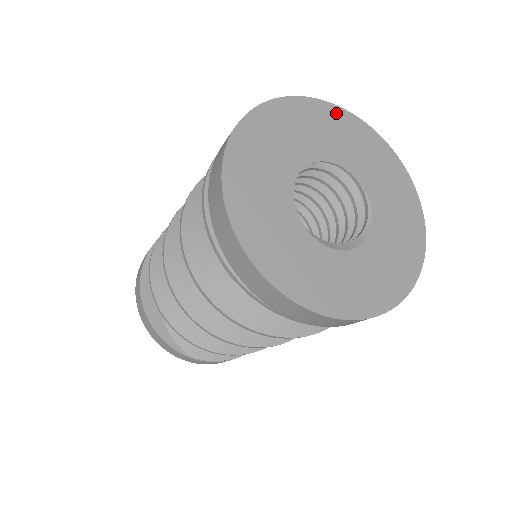
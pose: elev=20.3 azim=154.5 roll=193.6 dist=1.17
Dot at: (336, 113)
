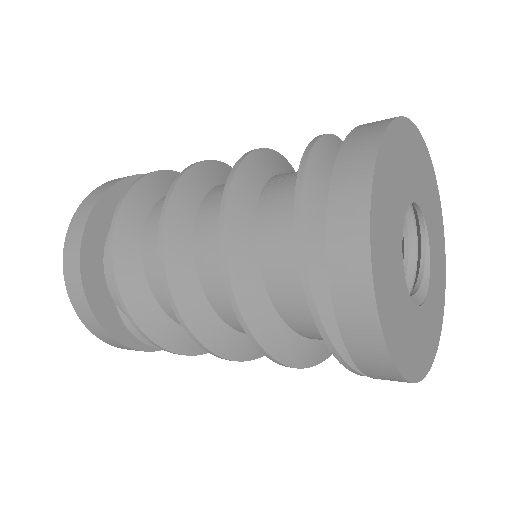
Dot at: (404, 129)
